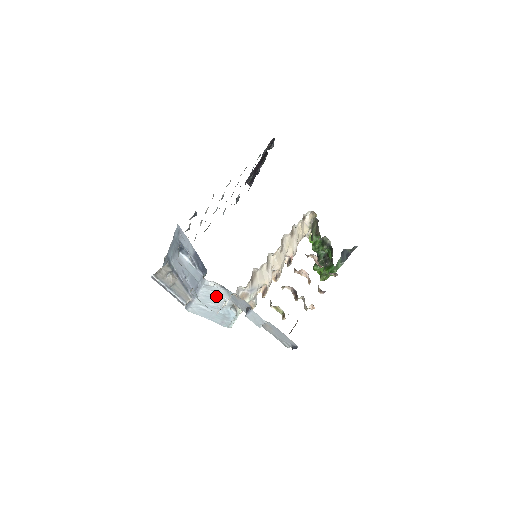
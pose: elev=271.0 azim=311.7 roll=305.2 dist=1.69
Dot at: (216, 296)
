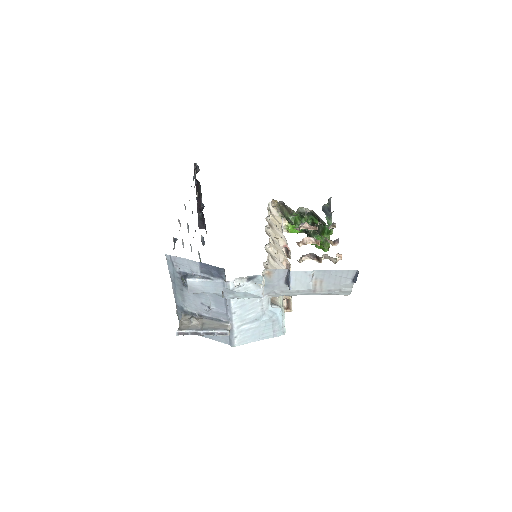
Dot at: (250, 300)
